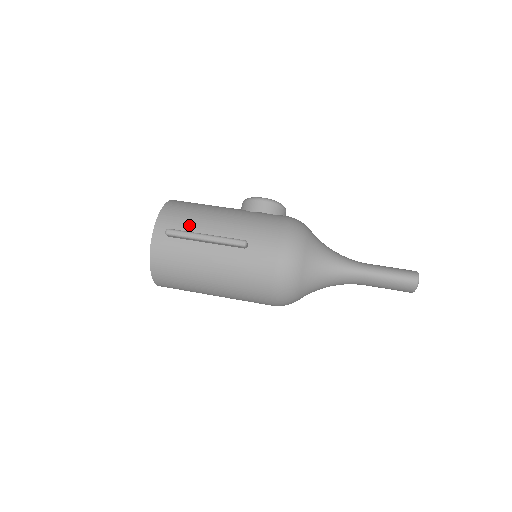
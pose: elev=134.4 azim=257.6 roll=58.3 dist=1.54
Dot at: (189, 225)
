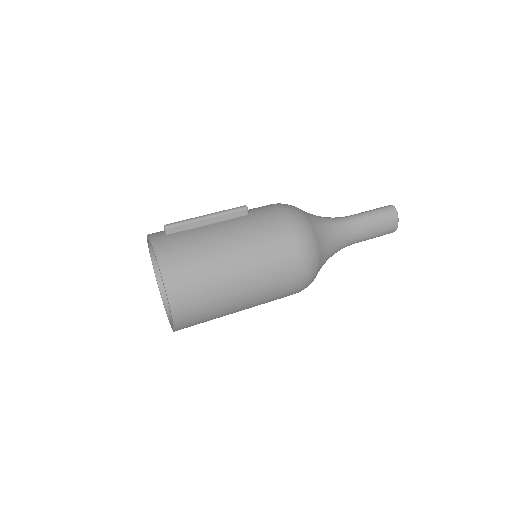
Dot at: occluded
